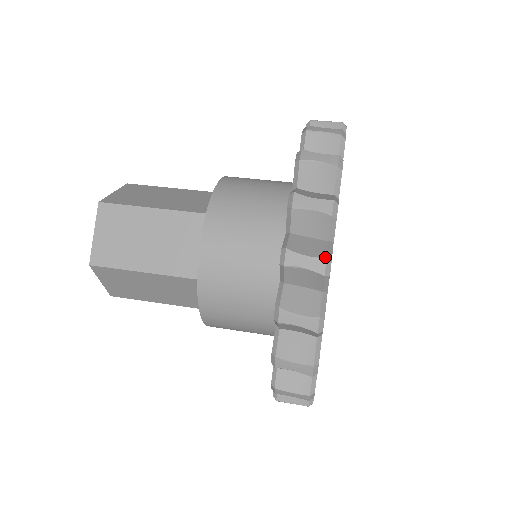
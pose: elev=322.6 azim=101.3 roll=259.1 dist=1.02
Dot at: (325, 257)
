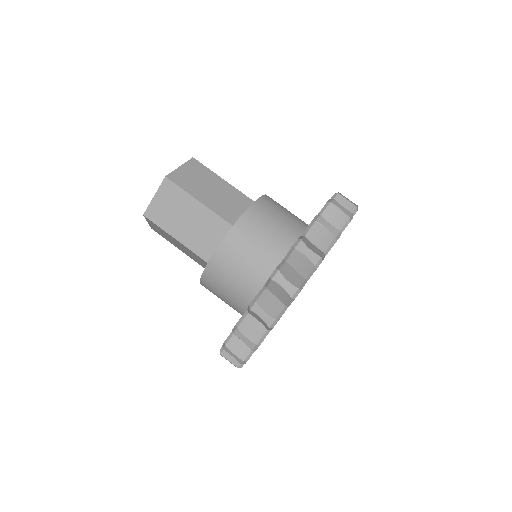
Dot at: (275, 318)
